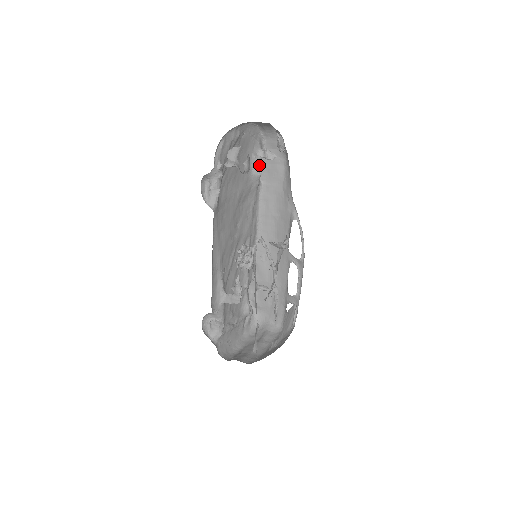
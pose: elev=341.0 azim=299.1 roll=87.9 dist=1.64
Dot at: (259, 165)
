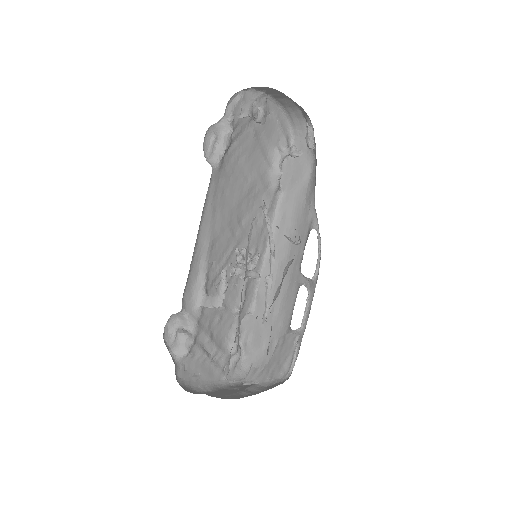
Dot at: occluded
